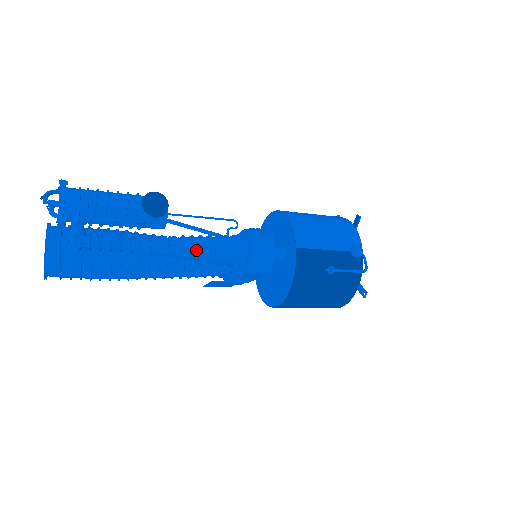
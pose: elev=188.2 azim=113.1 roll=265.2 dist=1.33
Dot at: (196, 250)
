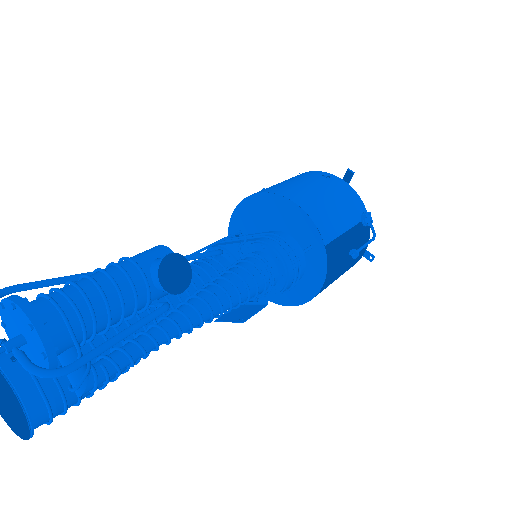
Dot at: (231, 304)
